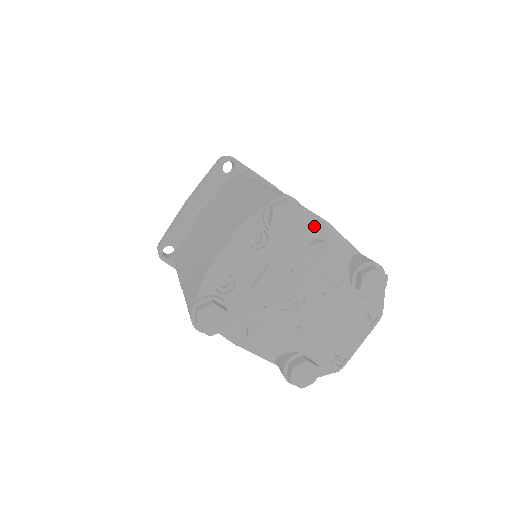
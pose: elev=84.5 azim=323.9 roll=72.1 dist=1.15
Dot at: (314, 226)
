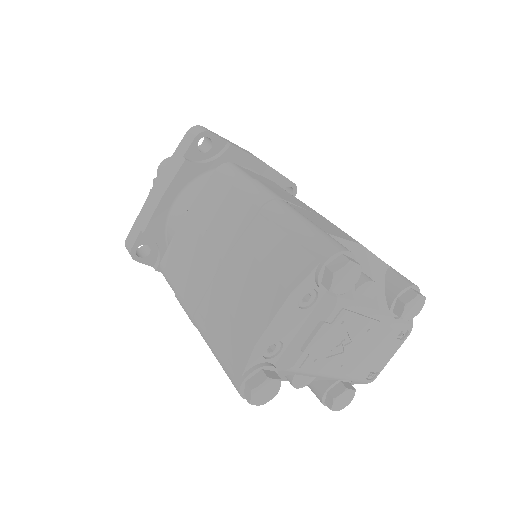
Dot at: occluded
